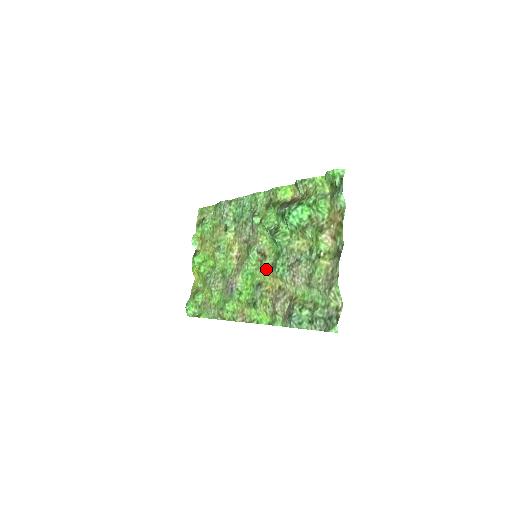
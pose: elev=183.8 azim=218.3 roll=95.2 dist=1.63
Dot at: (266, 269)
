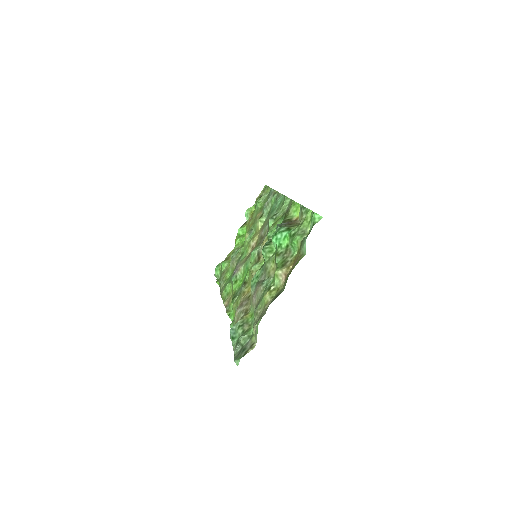
Dot at: (252, 273)
